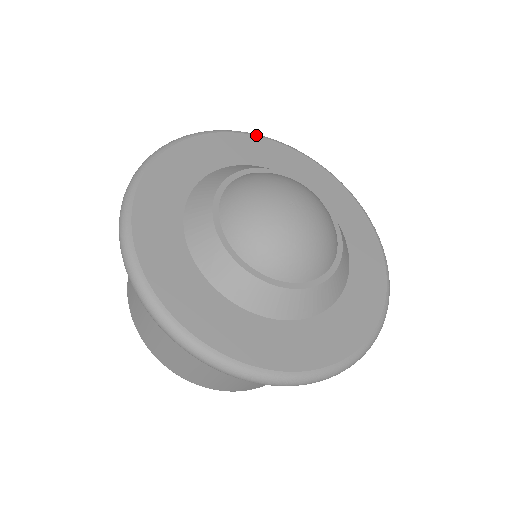
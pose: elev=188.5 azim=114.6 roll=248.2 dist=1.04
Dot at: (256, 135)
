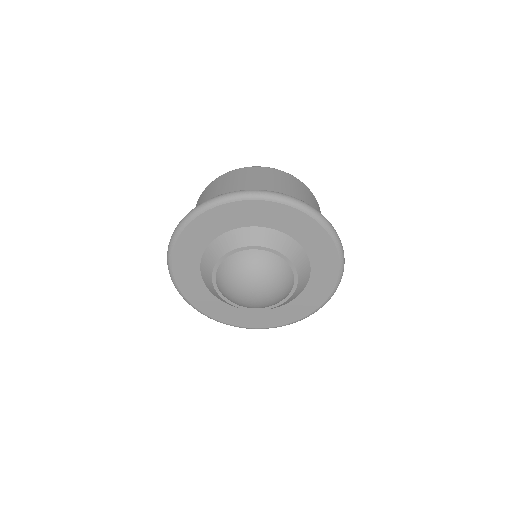
Dot at: (257, 199)
